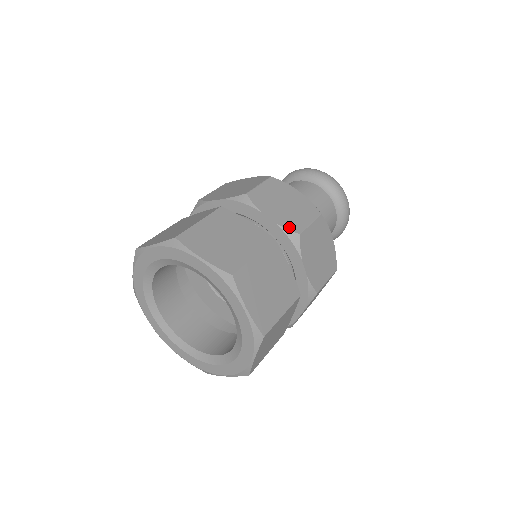
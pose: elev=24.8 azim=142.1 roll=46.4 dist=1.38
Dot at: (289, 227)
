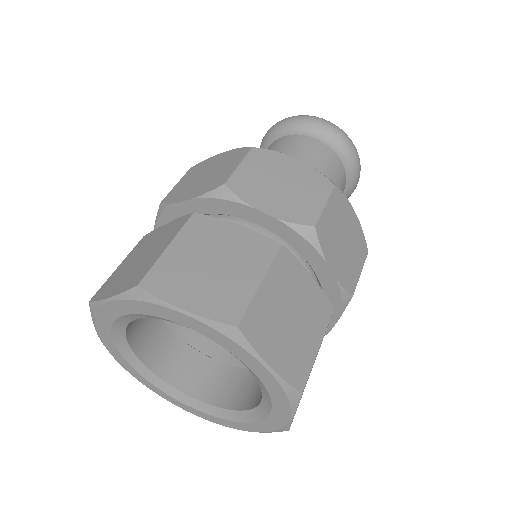
Dot at: (211, 188)
